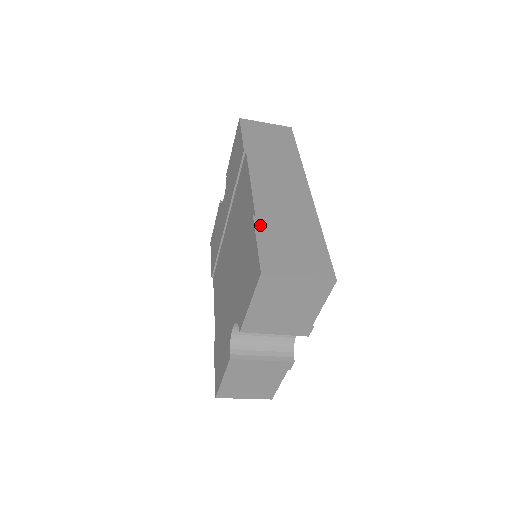
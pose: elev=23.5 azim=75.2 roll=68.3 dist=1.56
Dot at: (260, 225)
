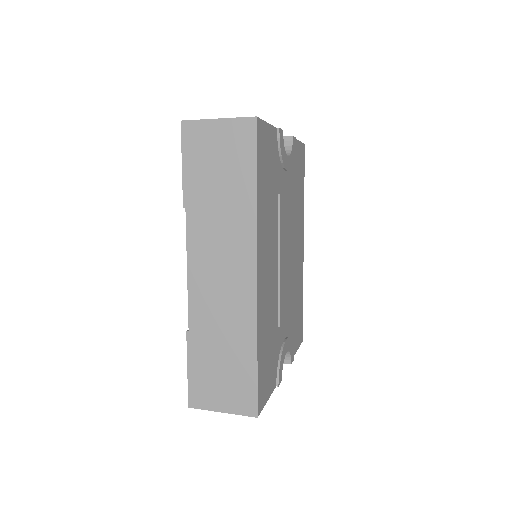
Dot at: (192, 346)
